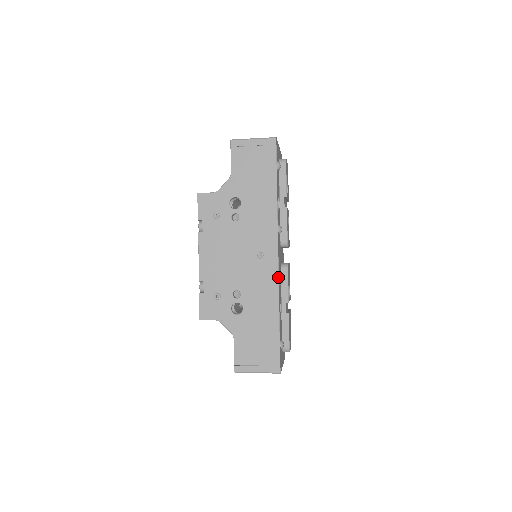
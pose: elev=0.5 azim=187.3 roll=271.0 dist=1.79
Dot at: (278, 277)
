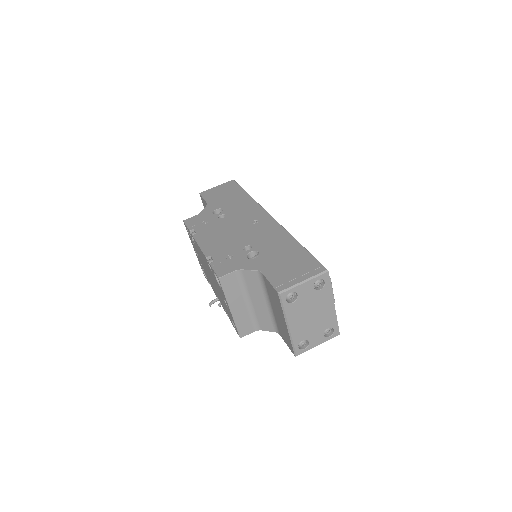
Dot at: (279, 224)
